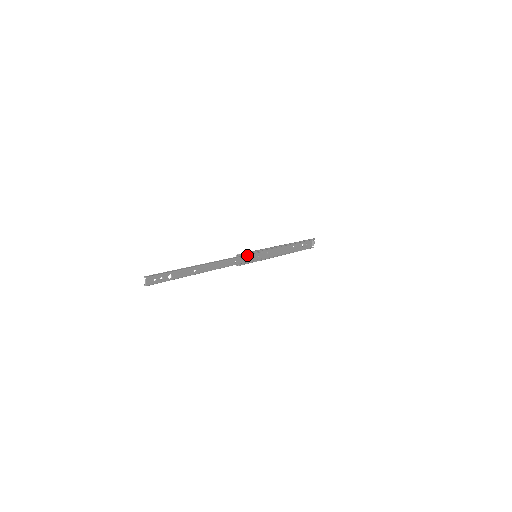
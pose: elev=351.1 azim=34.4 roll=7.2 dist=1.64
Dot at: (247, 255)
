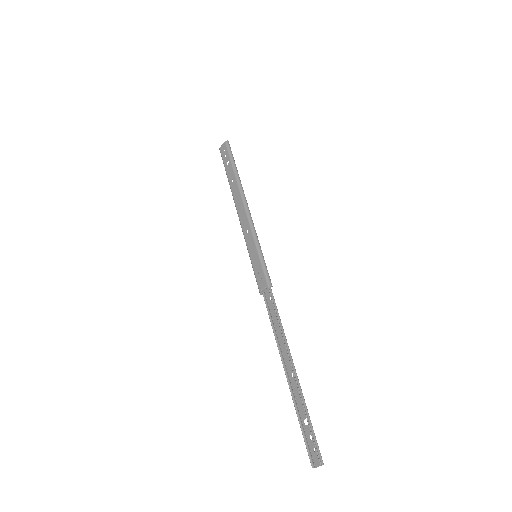
Dot at: (267, 274)
